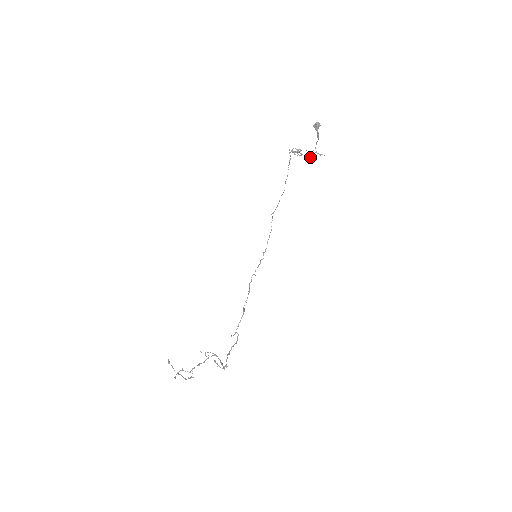
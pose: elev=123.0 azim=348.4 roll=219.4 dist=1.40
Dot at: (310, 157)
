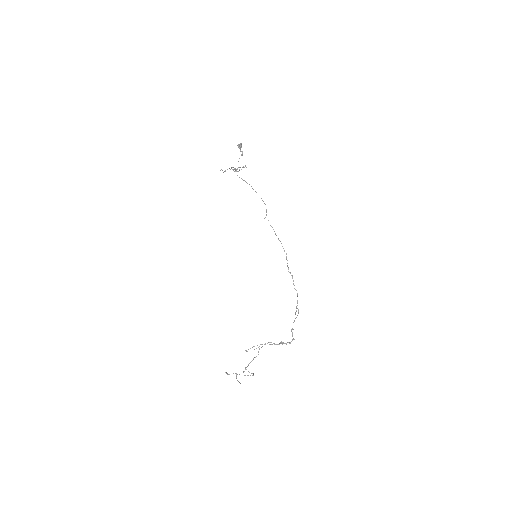
Dot at: occluded
